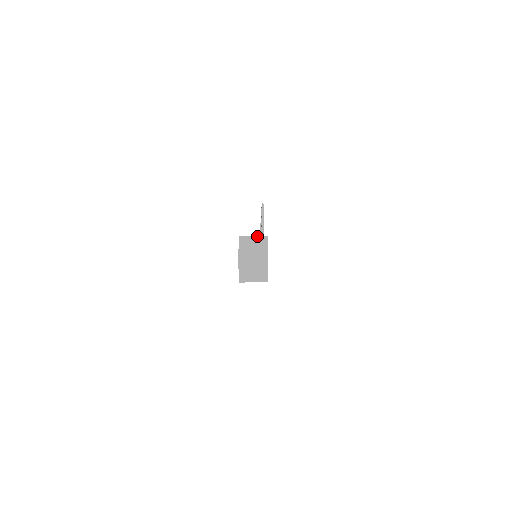
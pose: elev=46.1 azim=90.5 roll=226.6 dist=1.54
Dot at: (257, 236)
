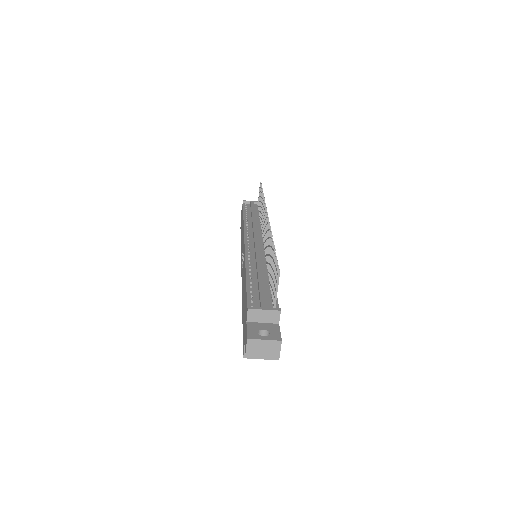
Dot at: (269, 310)
